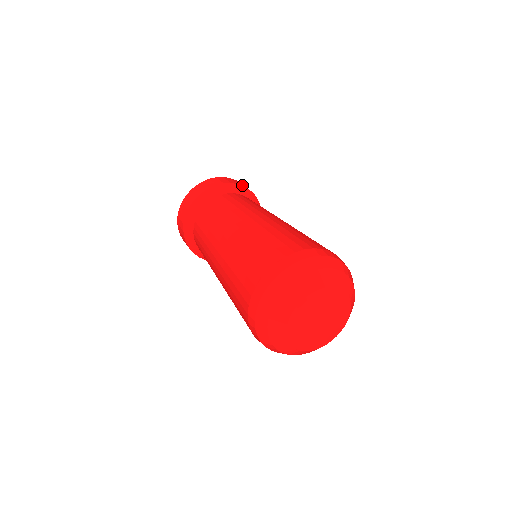
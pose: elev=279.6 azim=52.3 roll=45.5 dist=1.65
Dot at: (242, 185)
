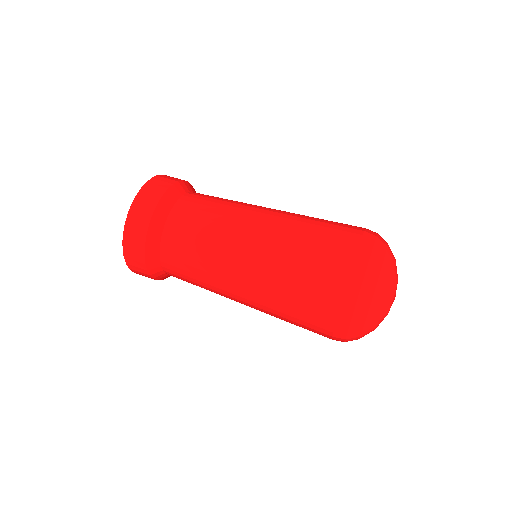
Dot at: (175, 181)
